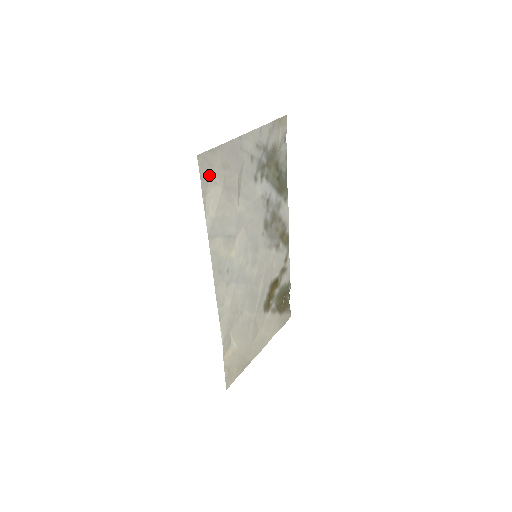
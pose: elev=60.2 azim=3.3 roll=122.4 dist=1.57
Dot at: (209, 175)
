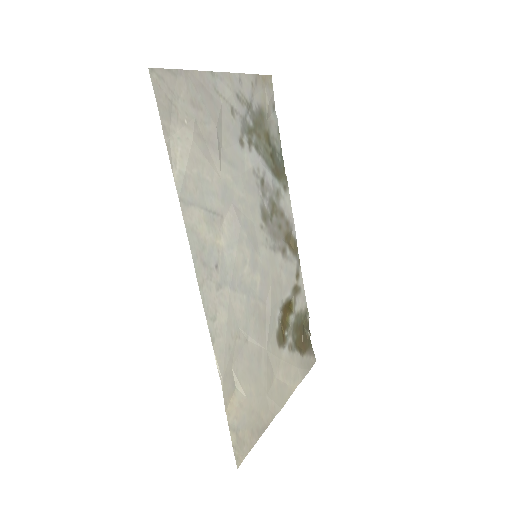
Dot at: (171, 107)
